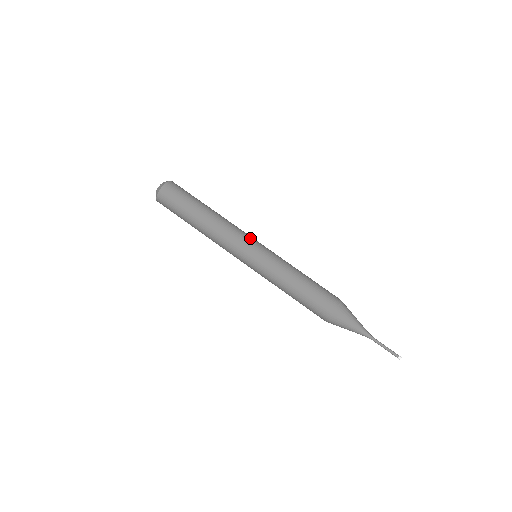
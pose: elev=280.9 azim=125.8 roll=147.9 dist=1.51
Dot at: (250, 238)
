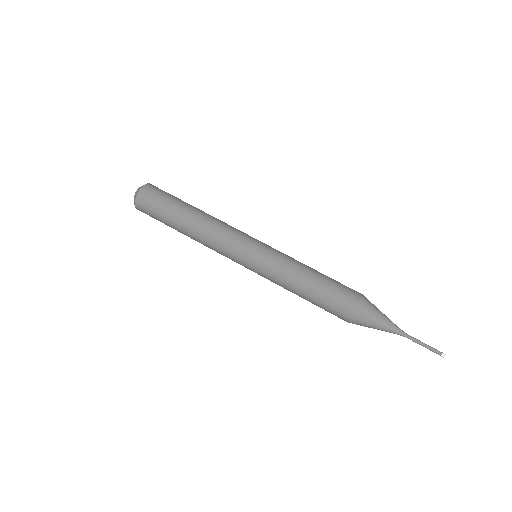
Dot at: (240, 244)
